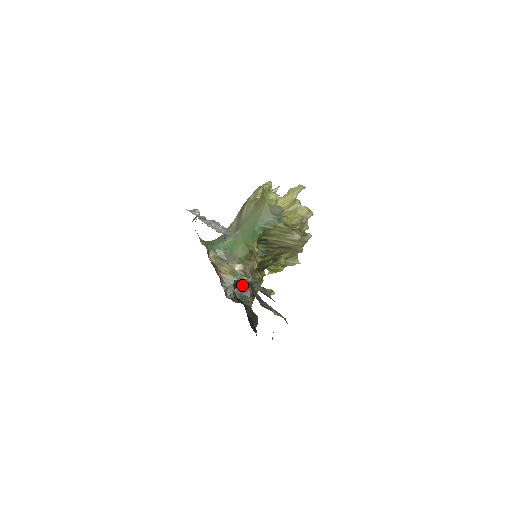
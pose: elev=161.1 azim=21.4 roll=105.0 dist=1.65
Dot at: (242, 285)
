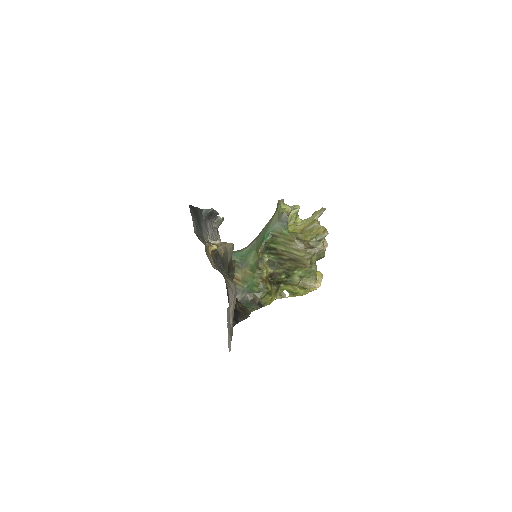
Dot at: (230, 273)
